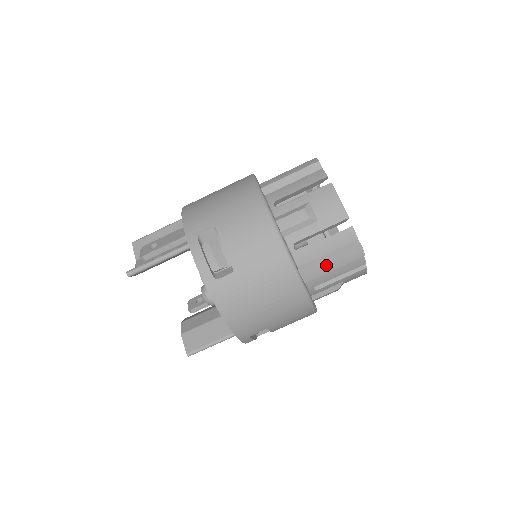
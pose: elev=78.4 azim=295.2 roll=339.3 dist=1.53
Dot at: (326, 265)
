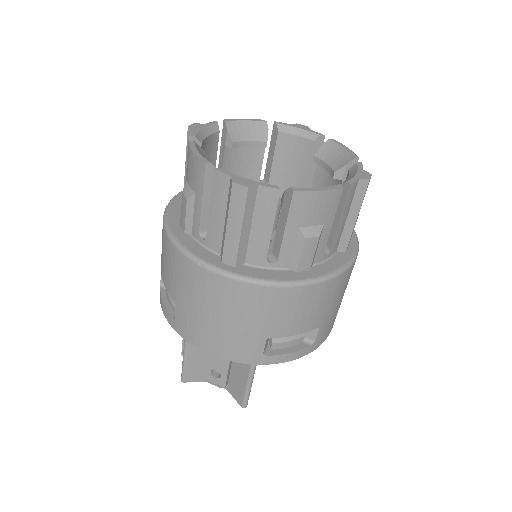
Dot at: (355, 223)
